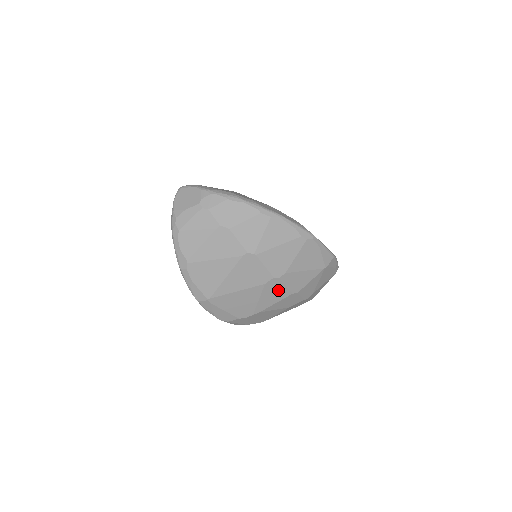
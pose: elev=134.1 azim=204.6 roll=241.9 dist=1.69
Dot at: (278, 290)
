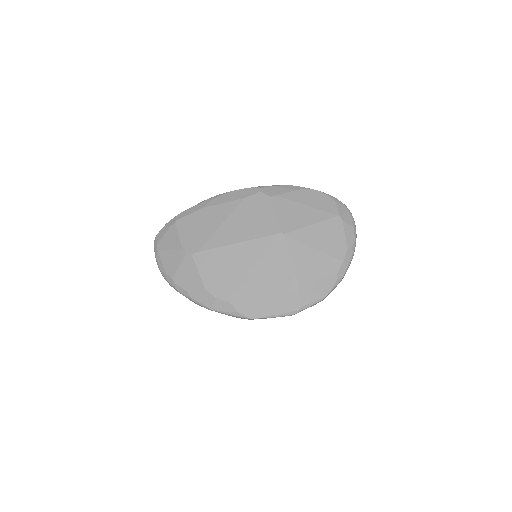
Dot at: occluded
